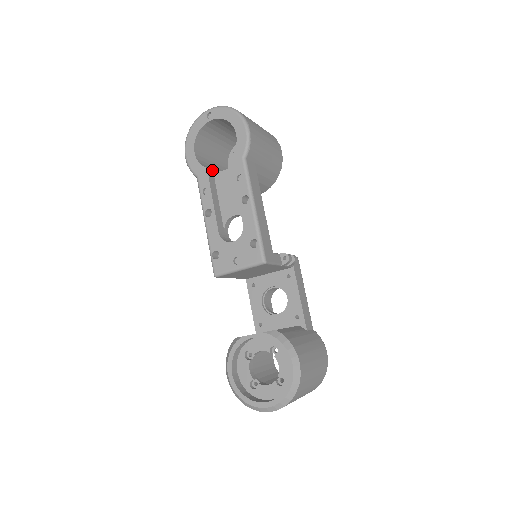
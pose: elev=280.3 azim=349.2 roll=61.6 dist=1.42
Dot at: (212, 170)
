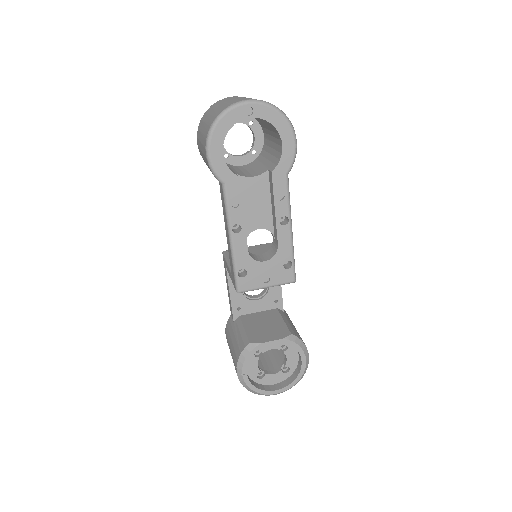
Dot at: (237, 174)
